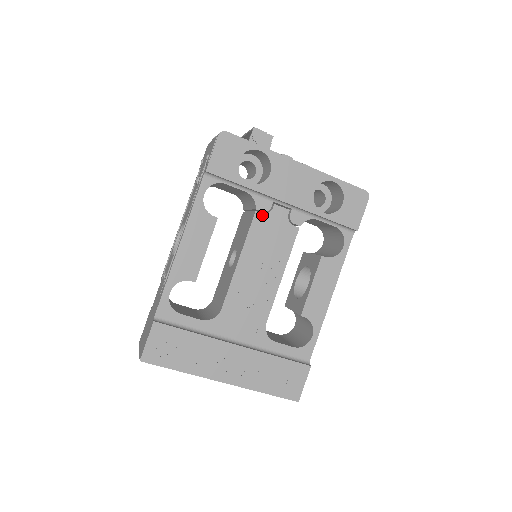
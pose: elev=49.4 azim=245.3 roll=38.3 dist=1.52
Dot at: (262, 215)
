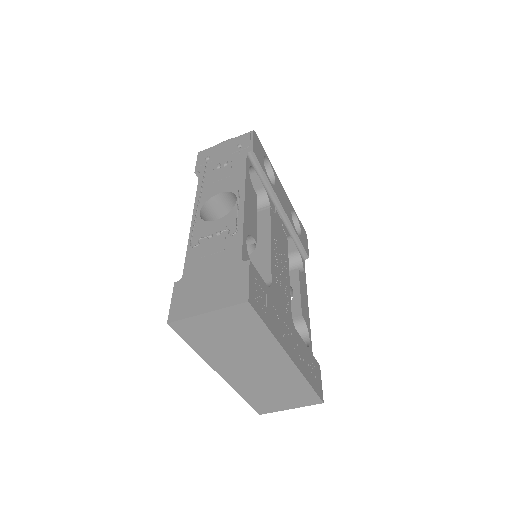
Dot at: (273, 213)
